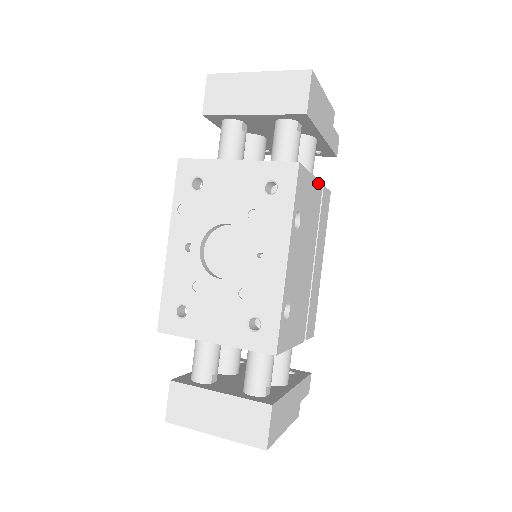
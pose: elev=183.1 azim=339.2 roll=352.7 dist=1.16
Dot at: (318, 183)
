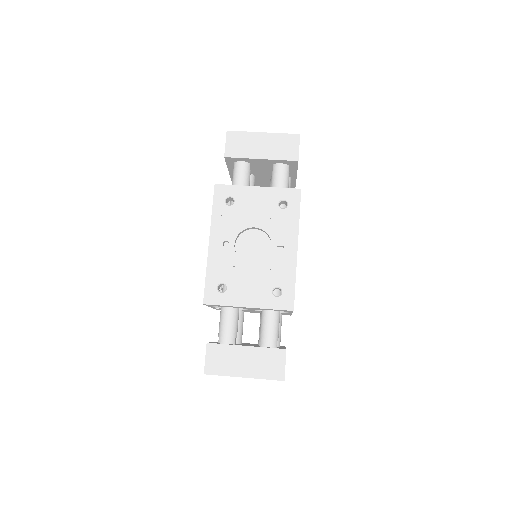
Dot at: occluded
